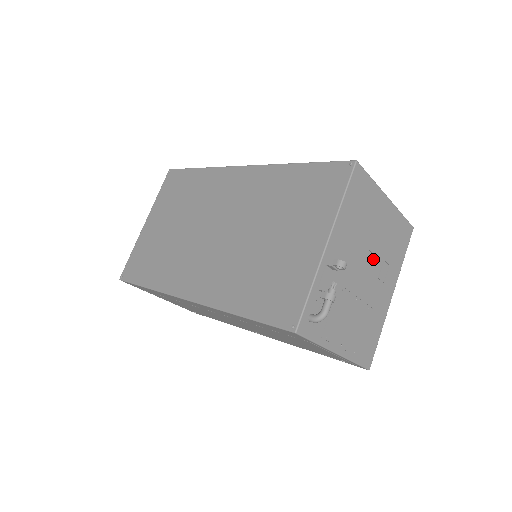
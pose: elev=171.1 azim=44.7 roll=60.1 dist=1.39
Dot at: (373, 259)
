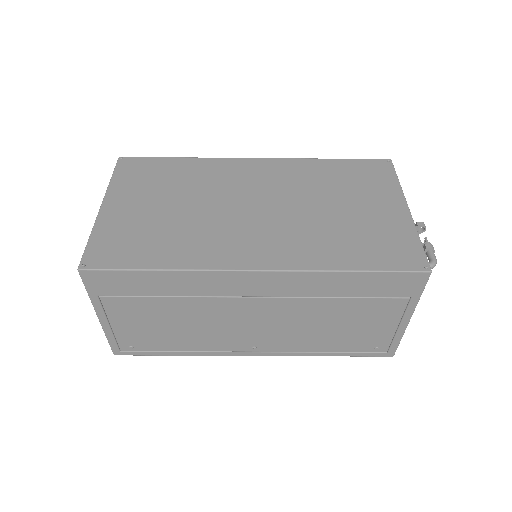
Dot at: occluded
